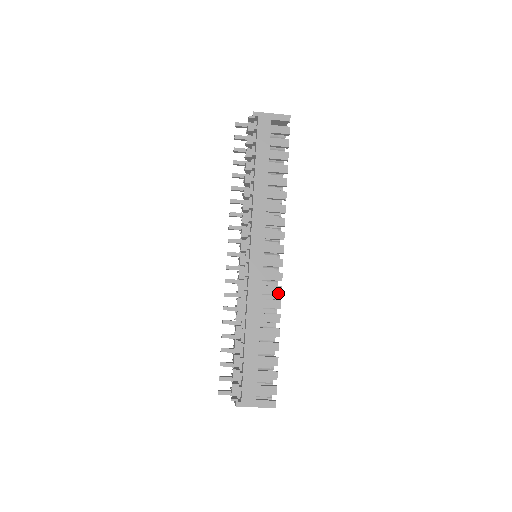
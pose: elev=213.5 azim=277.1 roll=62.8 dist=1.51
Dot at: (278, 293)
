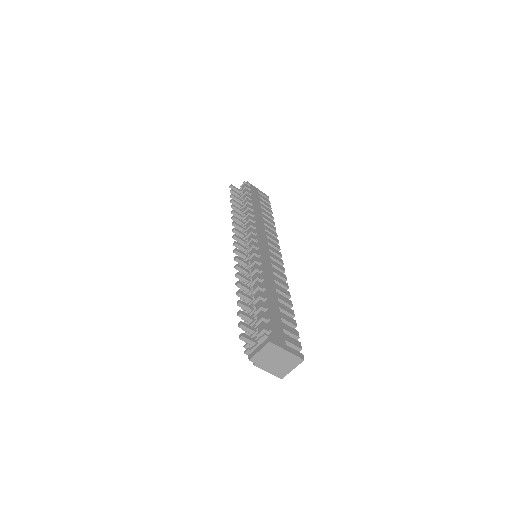
Dot at: (284, 277)
